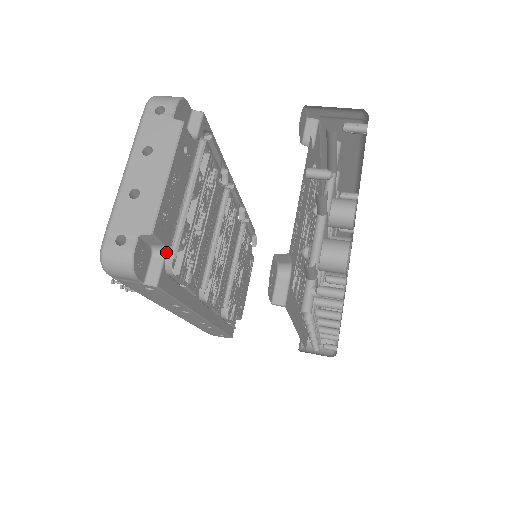
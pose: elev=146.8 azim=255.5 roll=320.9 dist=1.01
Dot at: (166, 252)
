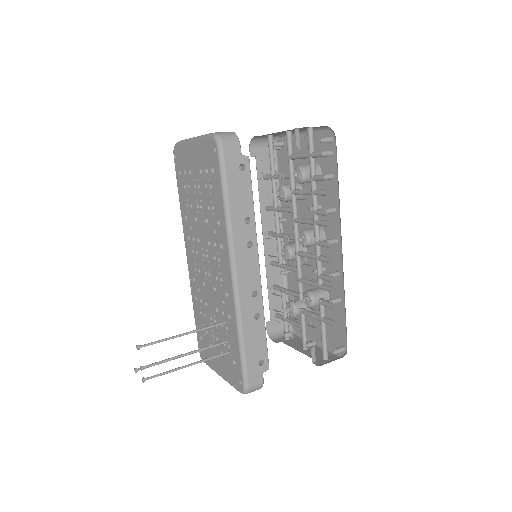
Dot at: occluded
